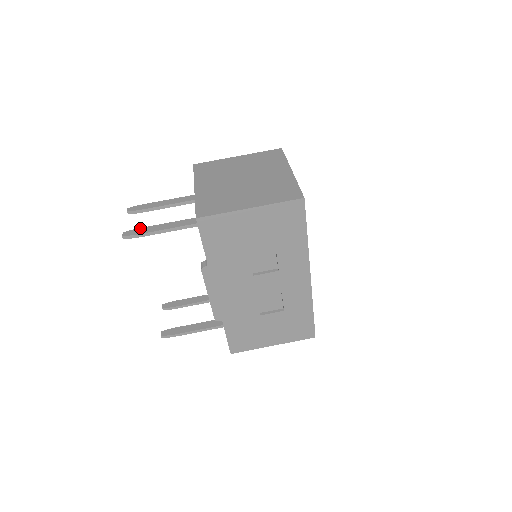
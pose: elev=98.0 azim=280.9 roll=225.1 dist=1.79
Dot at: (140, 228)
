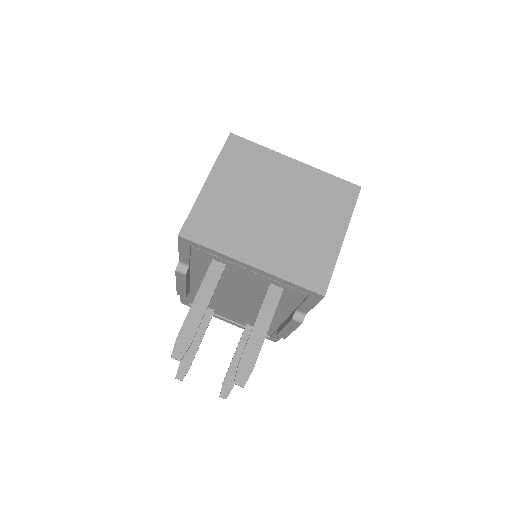
Dot at: (242, 359)
